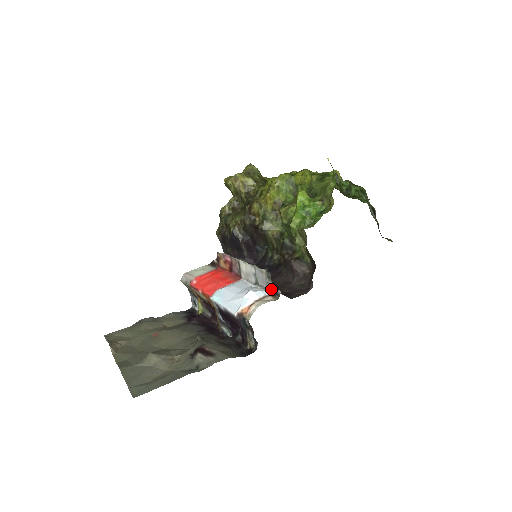
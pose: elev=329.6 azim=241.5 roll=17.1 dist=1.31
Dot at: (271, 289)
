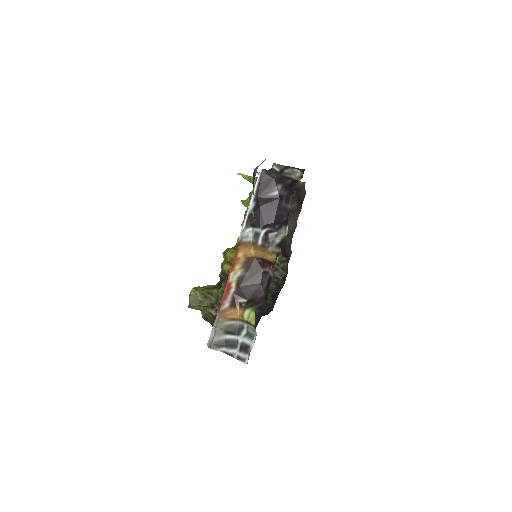
Dot at: occluded
